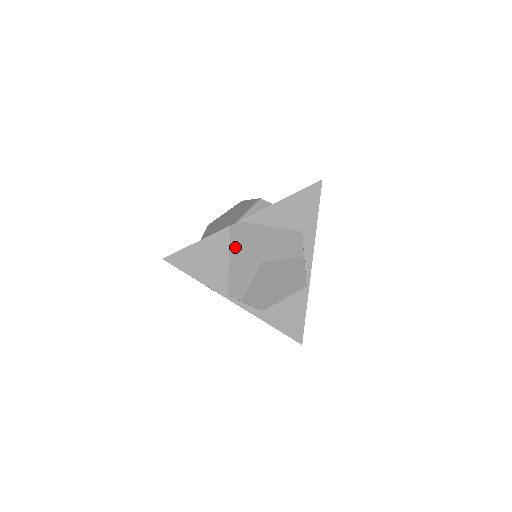
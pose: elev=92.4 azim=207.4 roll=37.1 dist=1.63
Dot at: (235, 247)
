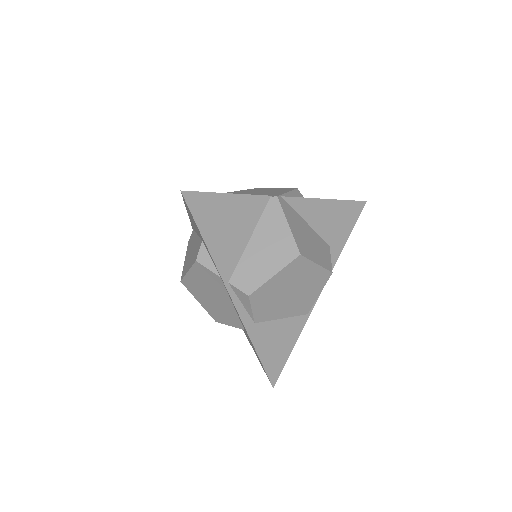
Dot at: (267, 224)
